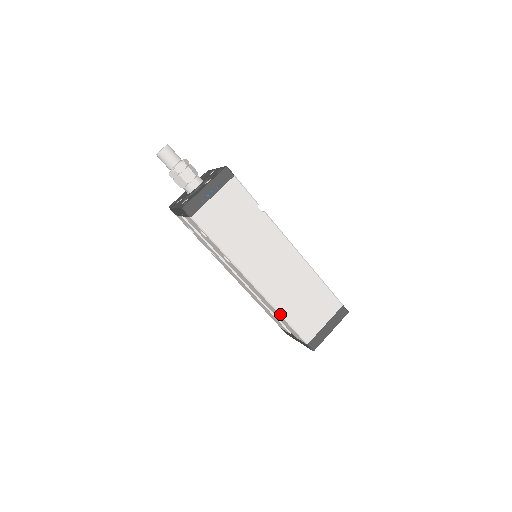
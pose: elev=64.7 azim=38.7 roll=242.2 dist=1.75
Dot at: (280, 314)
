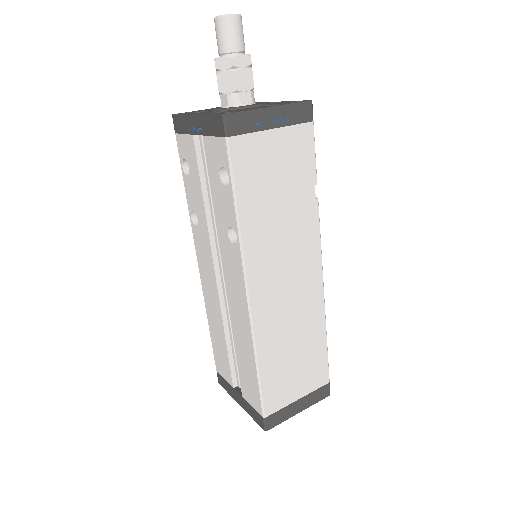
Dot at: (256, 357)
